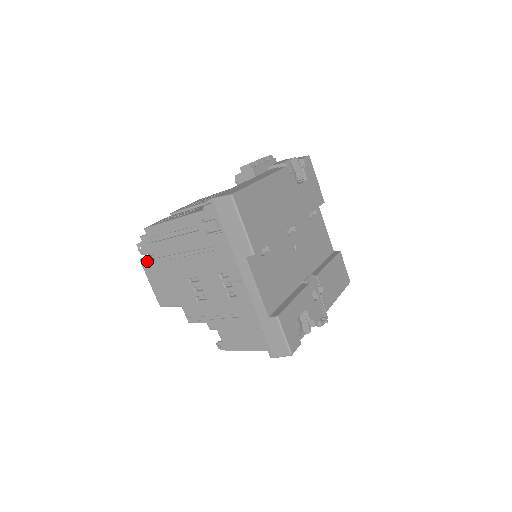
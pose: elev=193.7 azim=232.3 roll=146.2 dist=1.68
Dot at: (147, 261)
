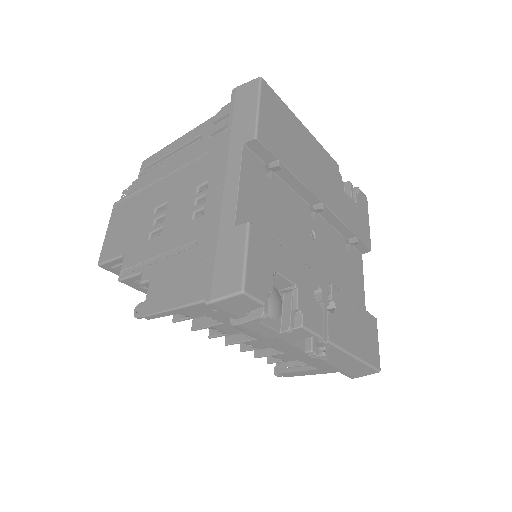
Dot at: (122, 202)
